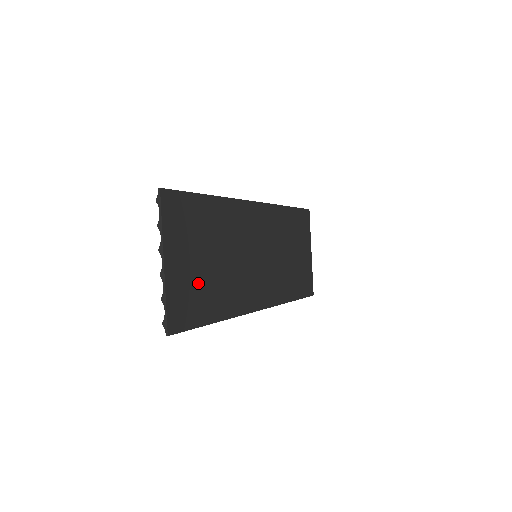
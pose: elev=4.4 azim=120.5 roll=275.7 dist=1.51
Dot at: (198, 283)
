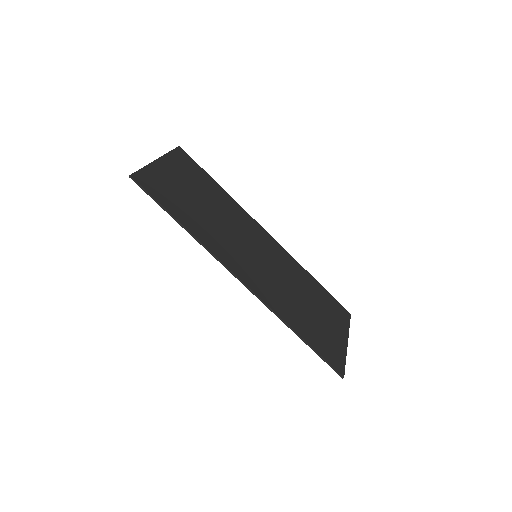
Dot at: (179, 194)
